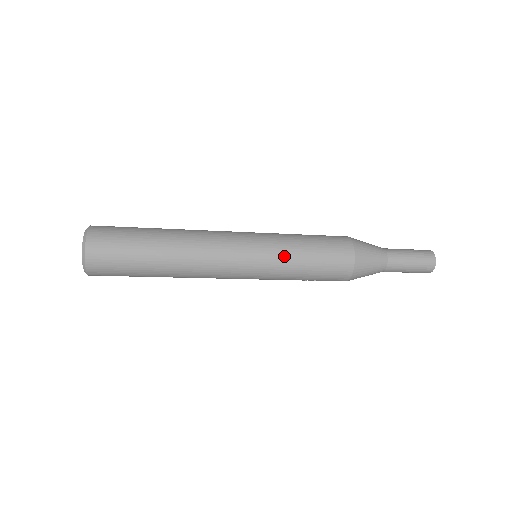
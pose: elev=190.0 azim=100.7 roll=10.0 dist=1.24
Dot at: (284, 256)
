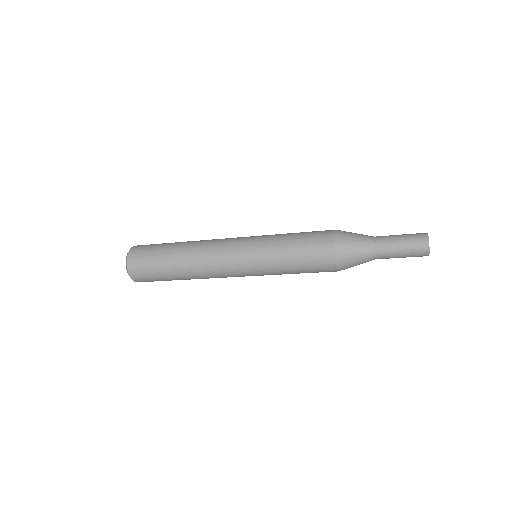
Dot at: (271, 263)
